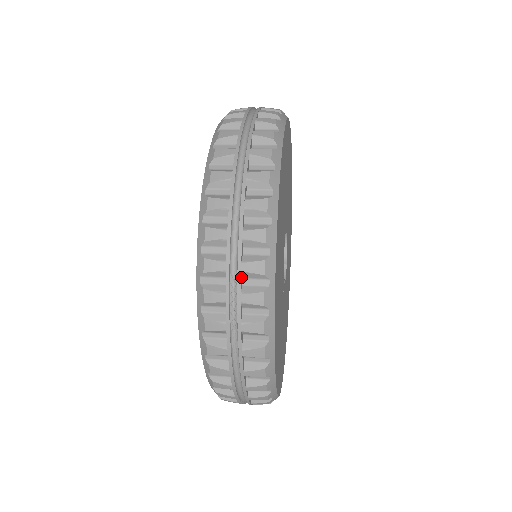
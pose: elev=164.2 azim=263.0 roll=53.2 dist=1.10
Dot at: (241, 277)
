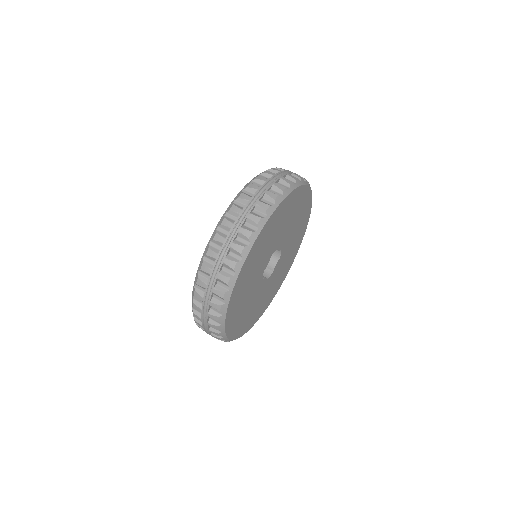
Dot at: occluded
